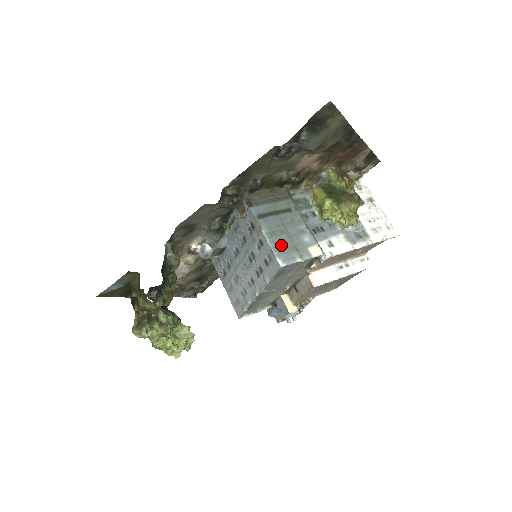
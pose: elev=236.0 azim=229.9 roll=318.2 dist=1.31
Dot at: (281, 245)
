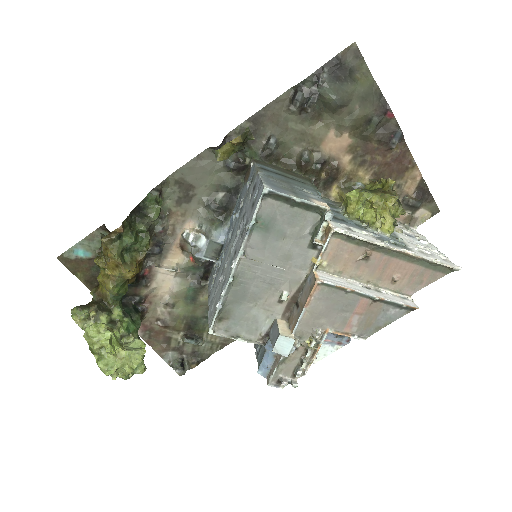
Dot at: (276, 183)
